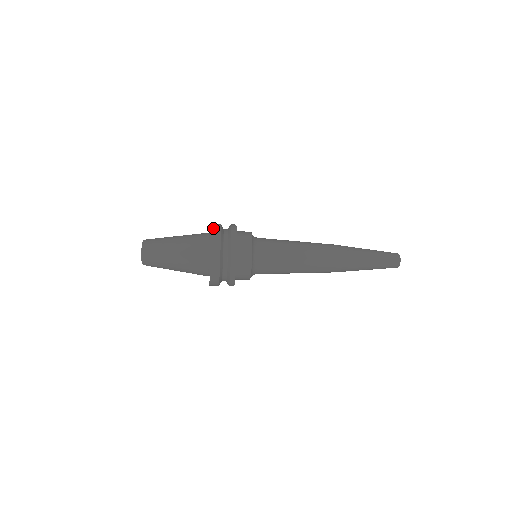
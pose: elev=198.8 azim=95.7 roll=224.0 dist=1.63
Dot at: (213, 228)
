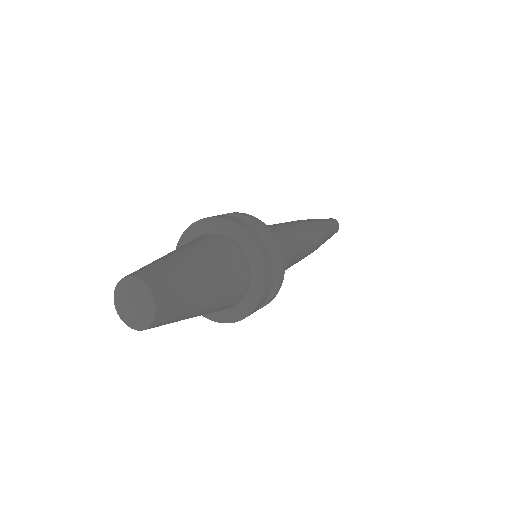
Dot at: (265, 262)
